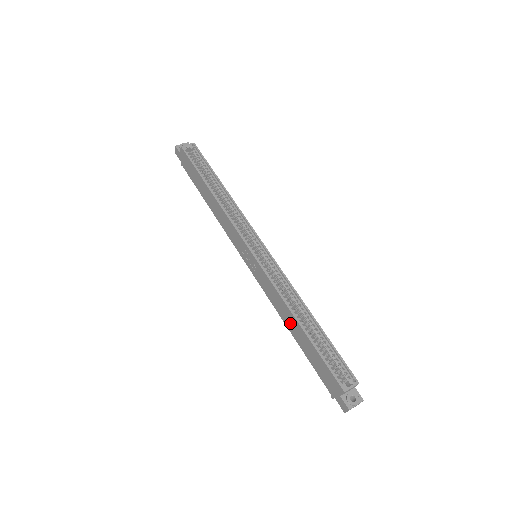
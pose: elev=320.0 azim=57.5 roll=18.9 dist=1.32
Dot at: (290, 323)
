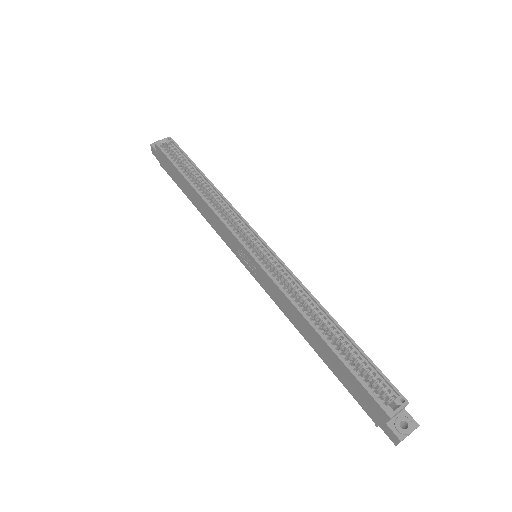
Dot at: (307, 334)
